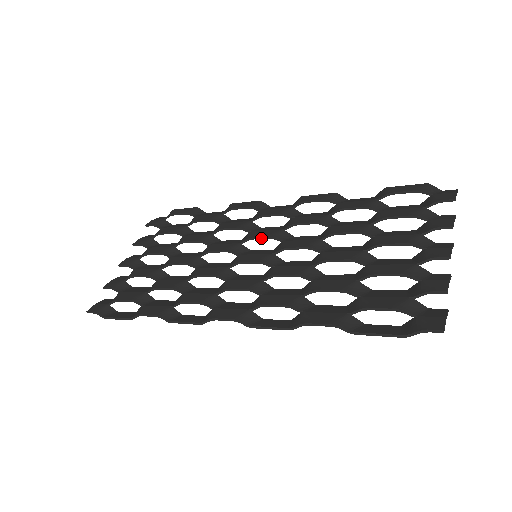
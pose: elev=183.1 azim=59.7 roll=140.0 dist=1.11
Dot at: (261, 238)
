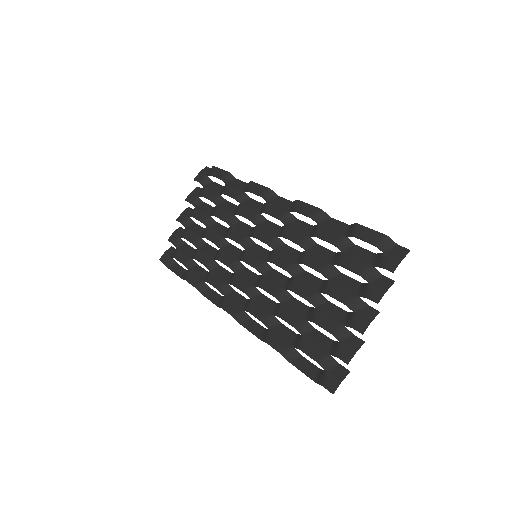
Dot at: occluded
